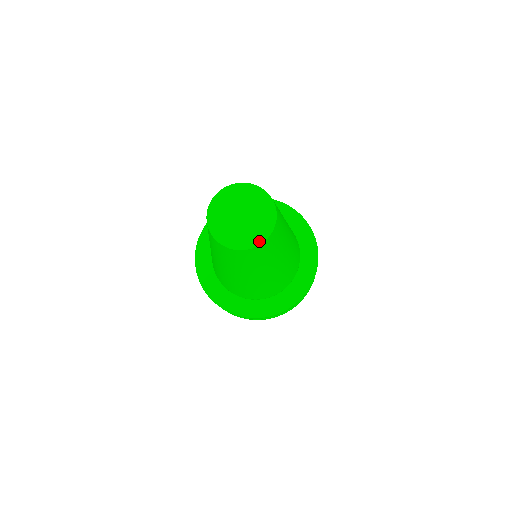
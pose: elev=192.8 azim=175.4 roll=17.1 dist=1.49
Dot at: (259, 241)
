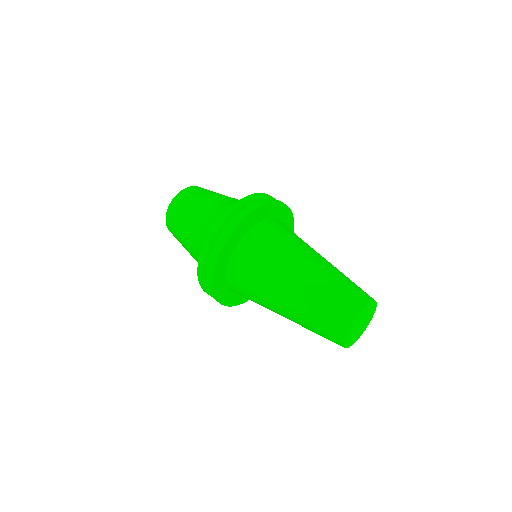
Dot at: (372, 316)
